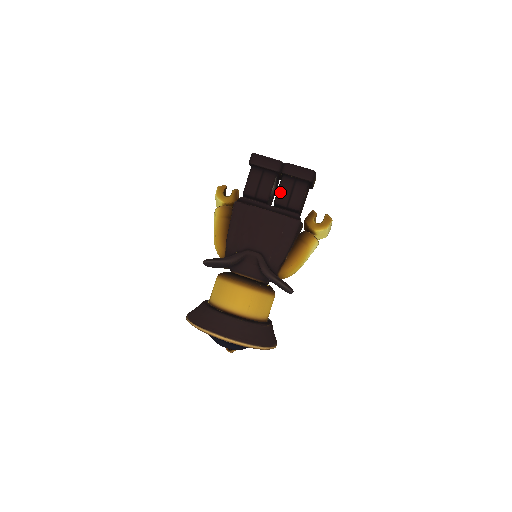
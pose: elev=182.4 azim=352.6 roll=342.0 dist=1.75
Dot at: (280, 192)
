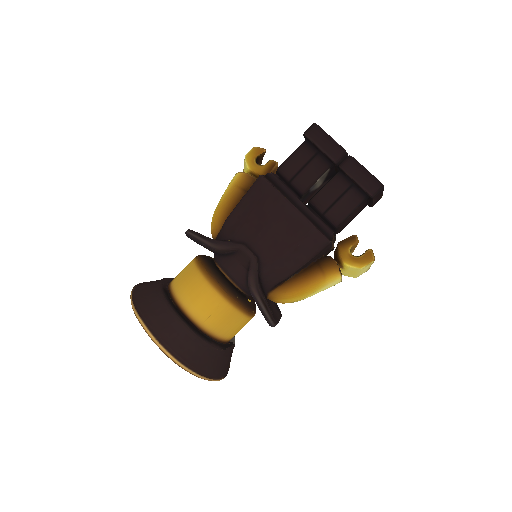
Dot at: (324, 191)
